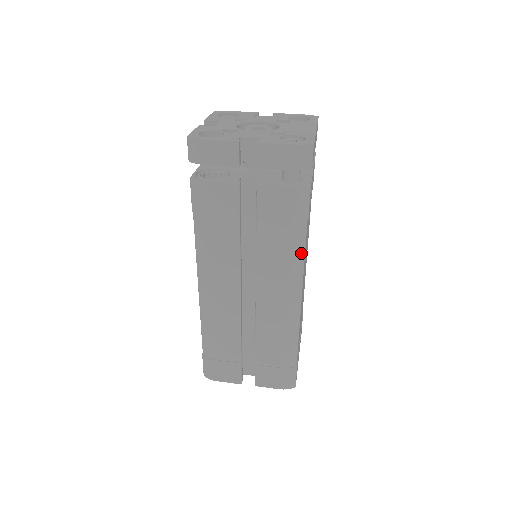
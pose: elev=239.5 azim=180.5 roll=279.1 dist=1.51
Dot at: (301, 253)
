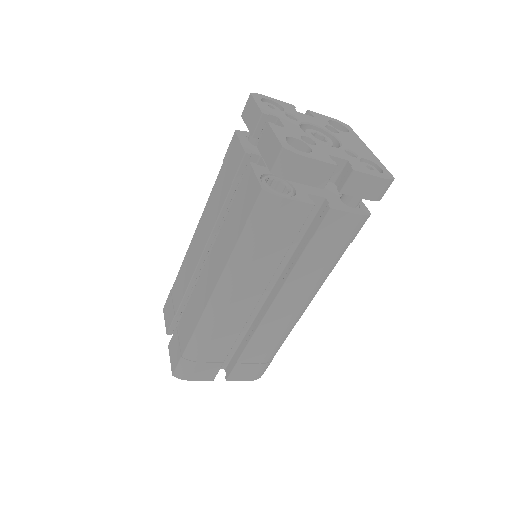
Dot at: (331, 269)
